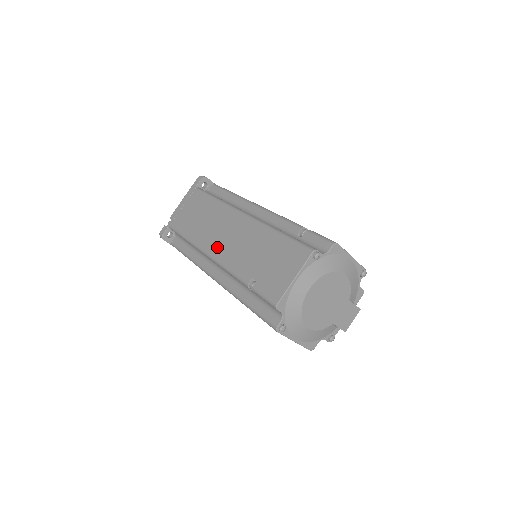
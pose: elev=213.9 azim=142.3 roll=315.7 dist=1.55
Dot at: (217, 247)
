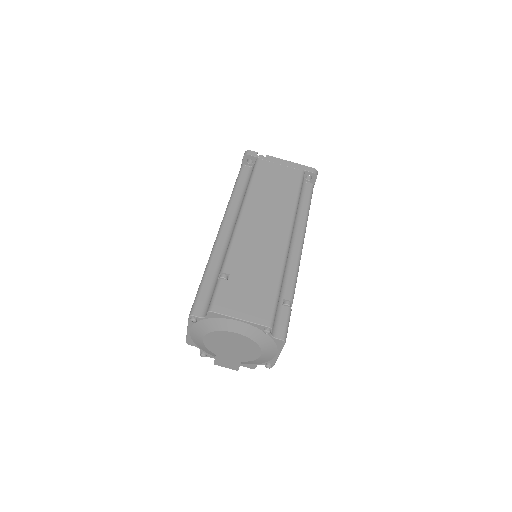
Dot at: (250, 223)
